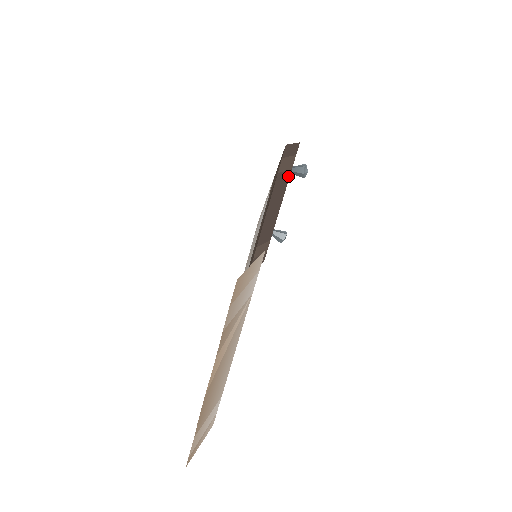
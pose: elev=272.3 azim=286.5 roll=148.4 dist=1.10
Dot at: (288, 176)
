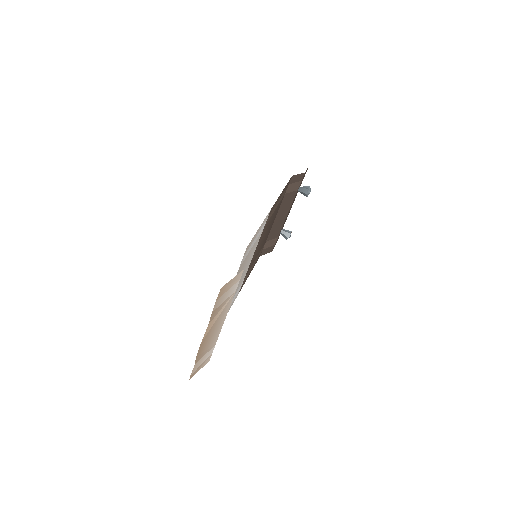
Dot at: (294, 195)
